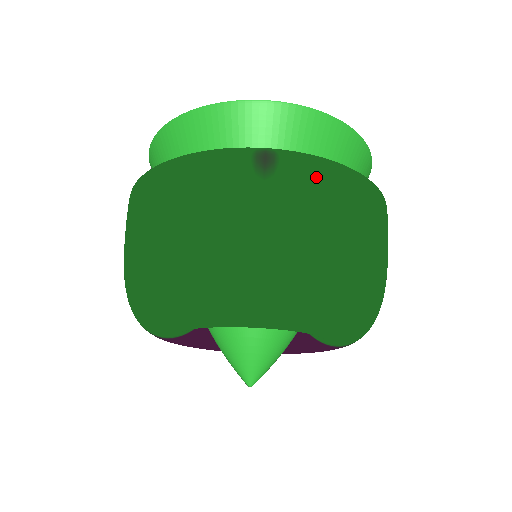
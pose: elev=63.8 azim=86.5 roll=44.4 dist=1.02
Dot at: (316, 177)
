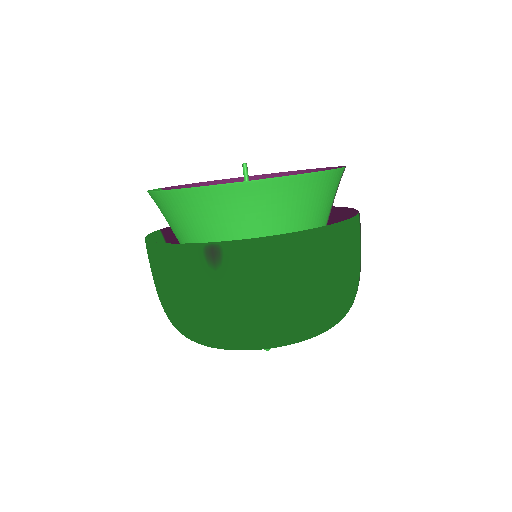
Dot at: (255, 258)
